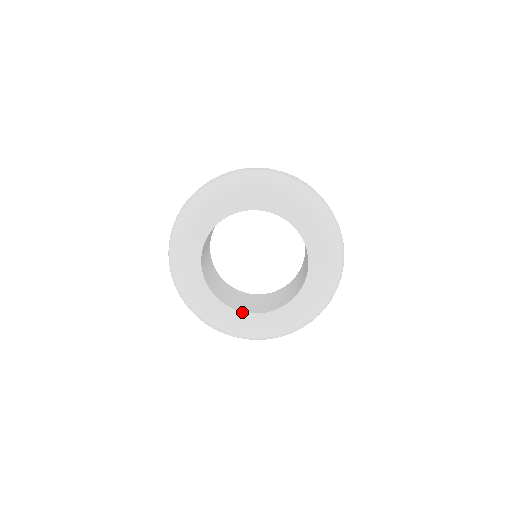
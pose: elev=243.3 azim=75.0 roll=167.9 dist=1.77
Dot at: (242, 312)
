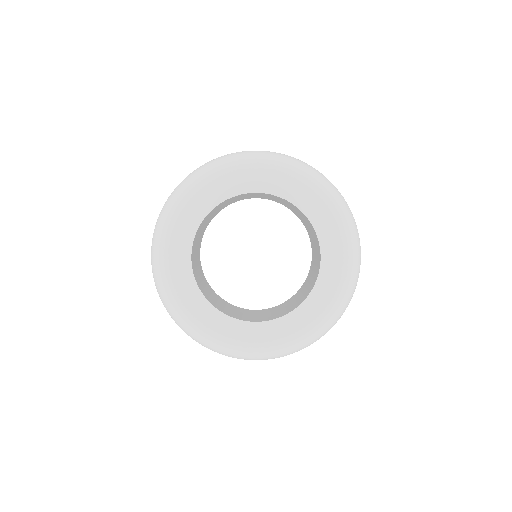
Dot at: (225, 314)
